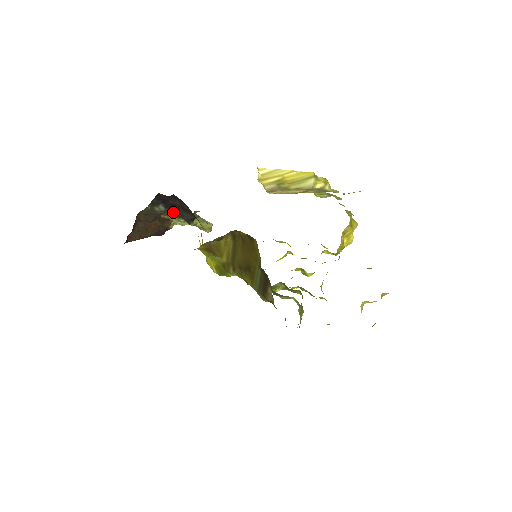
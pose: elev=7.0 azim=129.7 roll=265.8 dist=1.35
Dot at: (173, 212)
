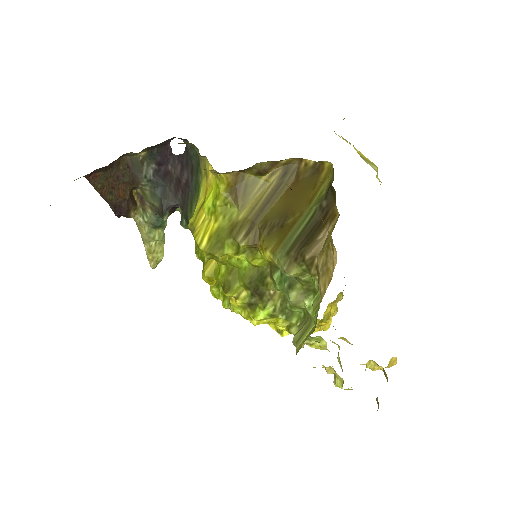
Dot at: (155, 189)
